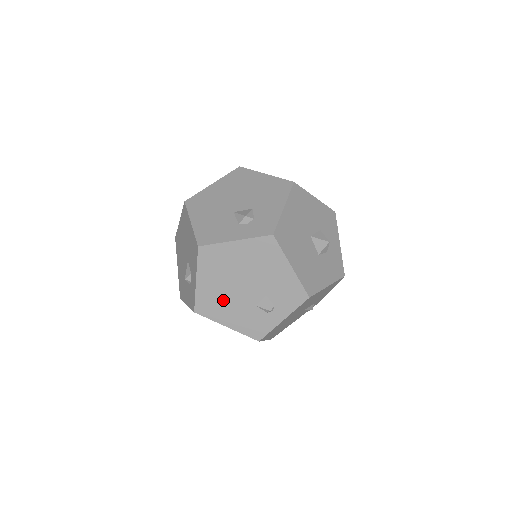
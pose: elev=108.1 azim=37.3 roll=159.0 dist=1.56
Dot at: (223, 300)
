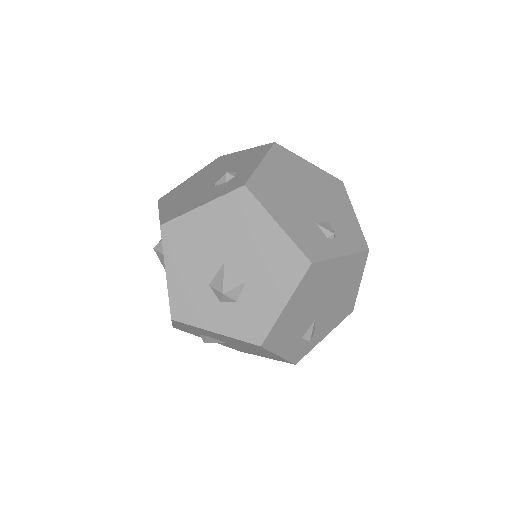
Dot at: (283, 196)
